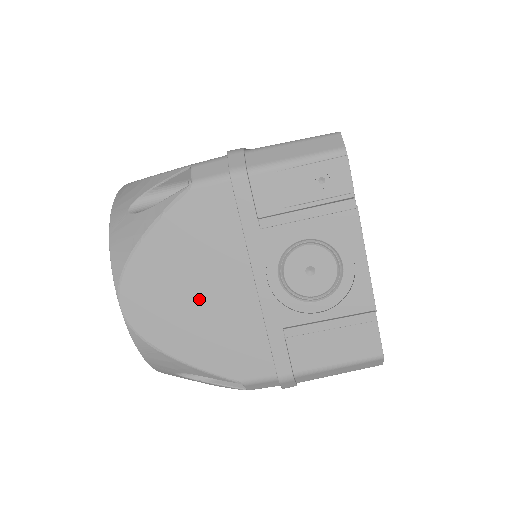
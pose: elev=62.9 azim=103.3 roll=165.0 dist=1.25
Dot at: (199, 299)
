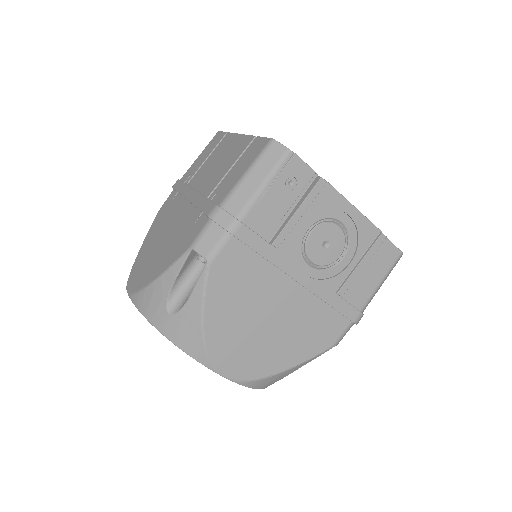
Dot at: (270, 324)
